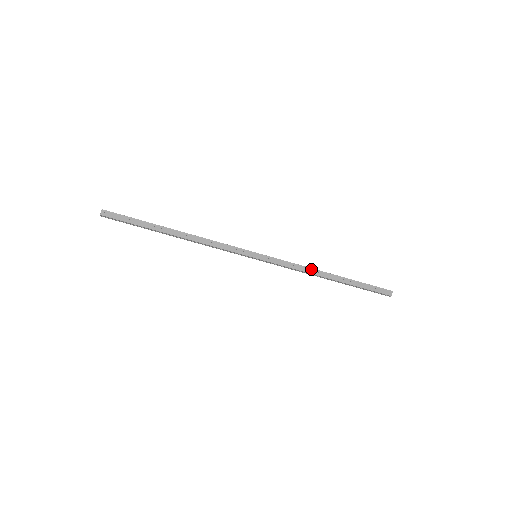
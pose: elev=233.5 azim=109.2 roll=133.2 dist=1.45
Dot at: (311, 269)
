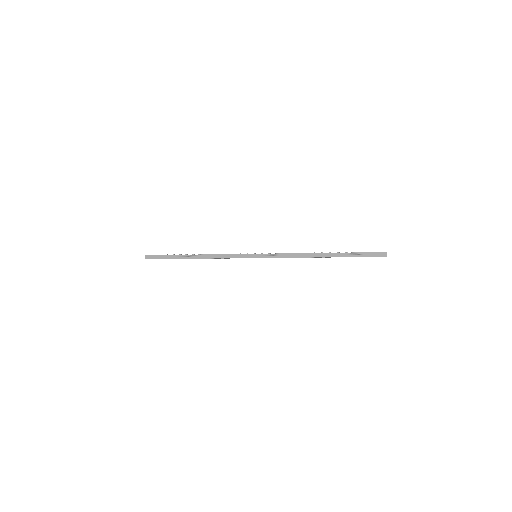
Dot at: occluded
